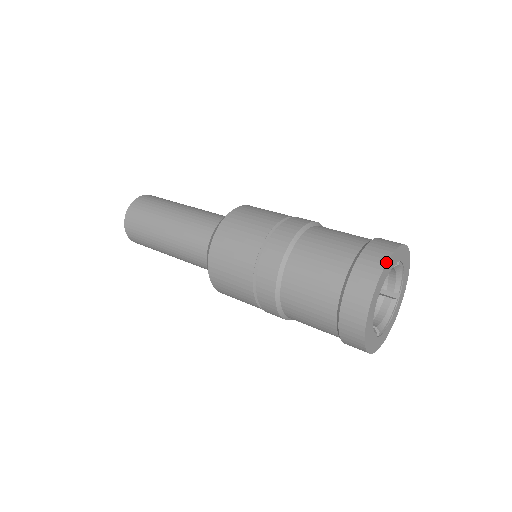
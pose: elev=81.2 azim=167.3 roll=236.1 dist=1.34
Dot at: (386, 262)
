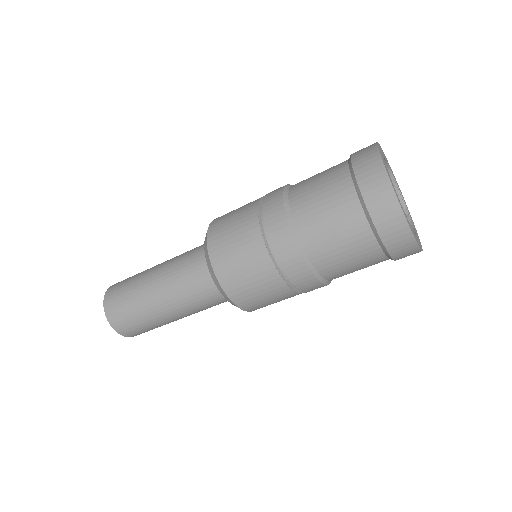
Dot at: (399, 205)
